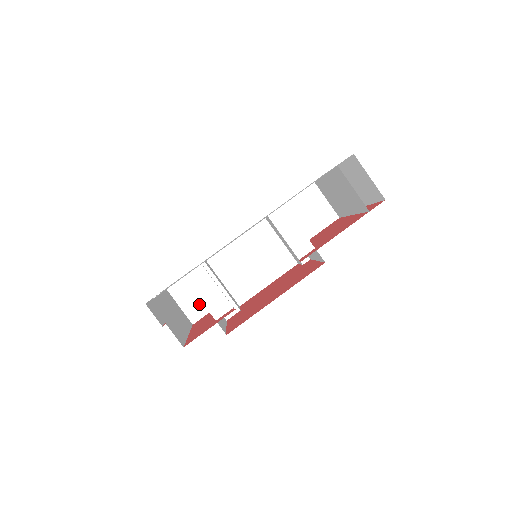
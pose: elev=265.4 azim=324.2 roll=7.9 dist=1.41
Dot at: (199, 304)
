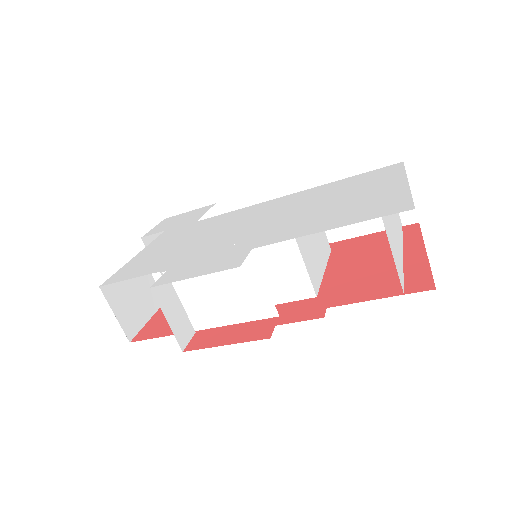
Dot at: occluded
